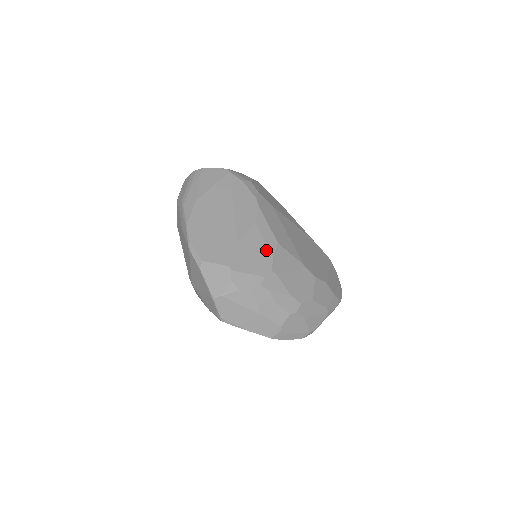
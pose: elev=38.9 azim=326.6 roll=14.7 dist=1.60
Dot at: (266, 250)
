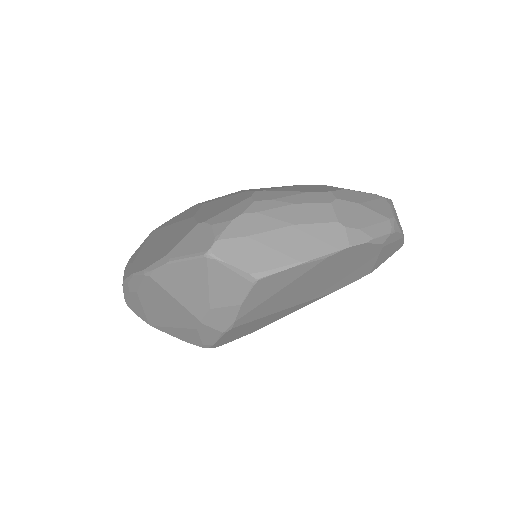
Dot at: (233, 196)
